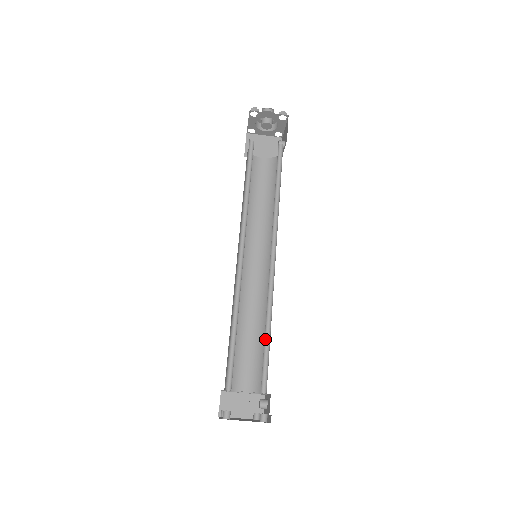
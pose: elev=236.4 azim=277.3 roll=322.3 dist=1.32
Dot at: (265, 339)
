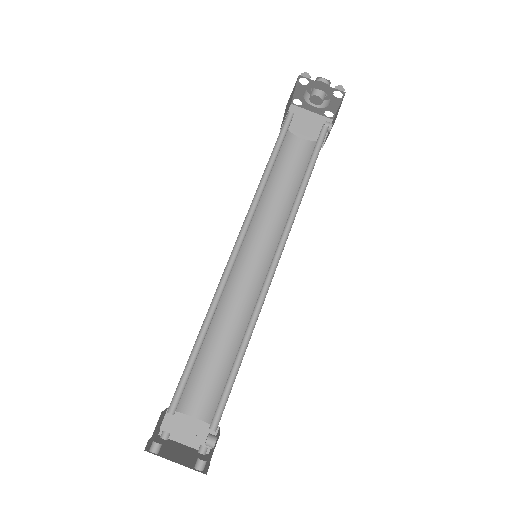
Dot at: (235, 363)
